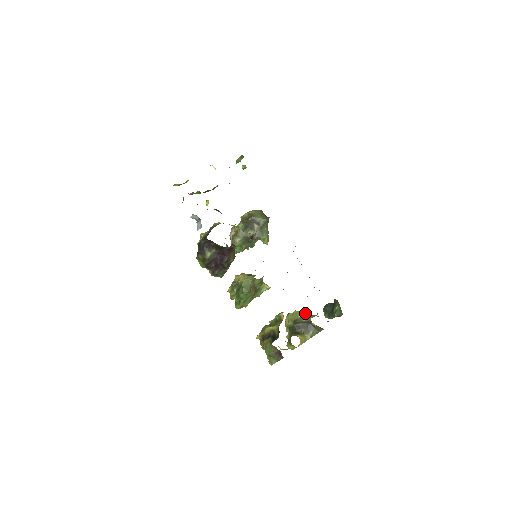
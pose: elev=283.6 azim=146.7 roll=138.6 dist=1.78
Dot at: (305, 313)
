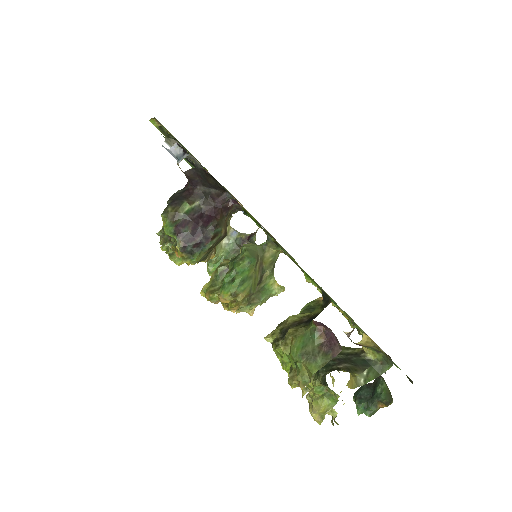
Dot at: occluded
